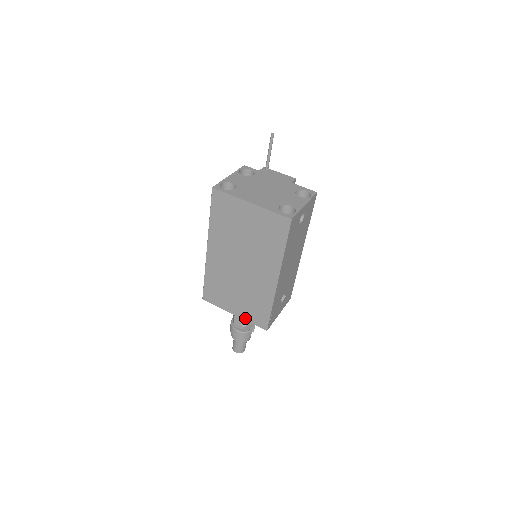
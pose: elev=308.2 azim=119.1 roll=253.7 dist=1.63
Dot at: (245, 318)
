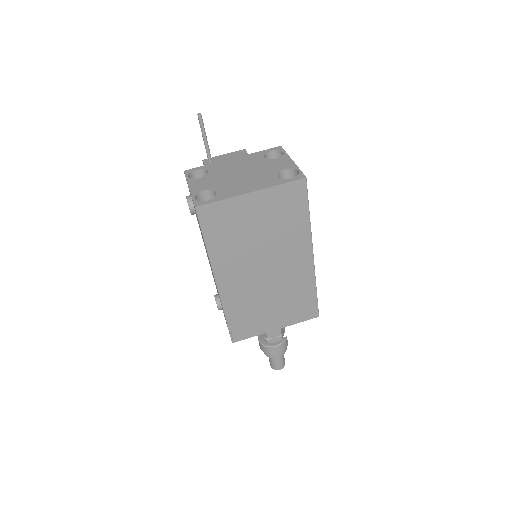
Dot at: (290, 323)
